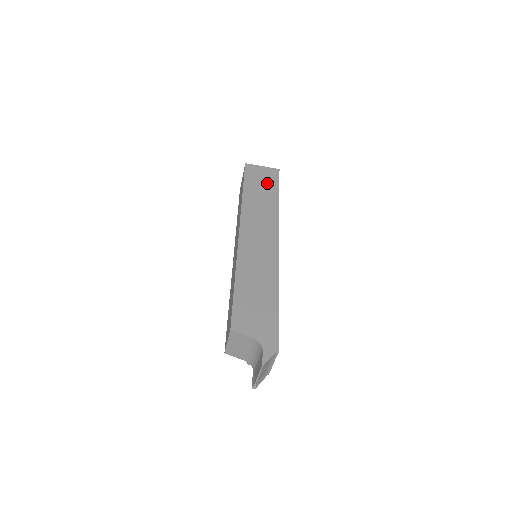
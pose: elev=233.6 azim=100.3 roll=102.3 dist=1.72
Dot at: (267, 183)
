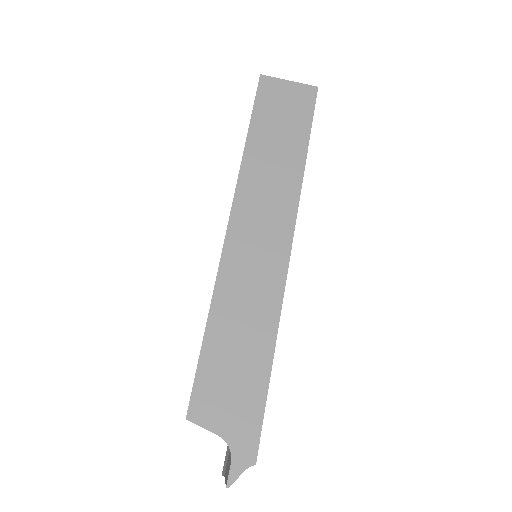
Dot at: (291, 118)
